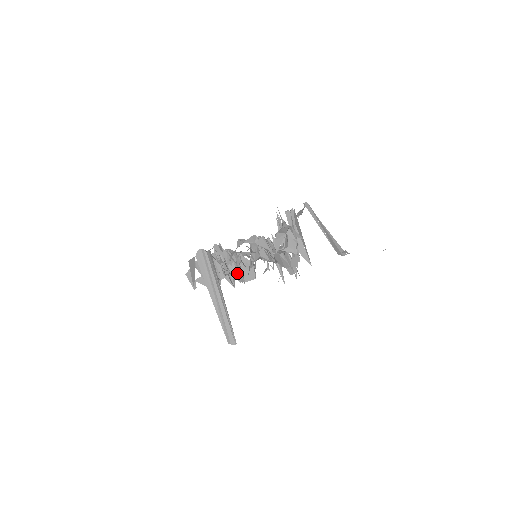
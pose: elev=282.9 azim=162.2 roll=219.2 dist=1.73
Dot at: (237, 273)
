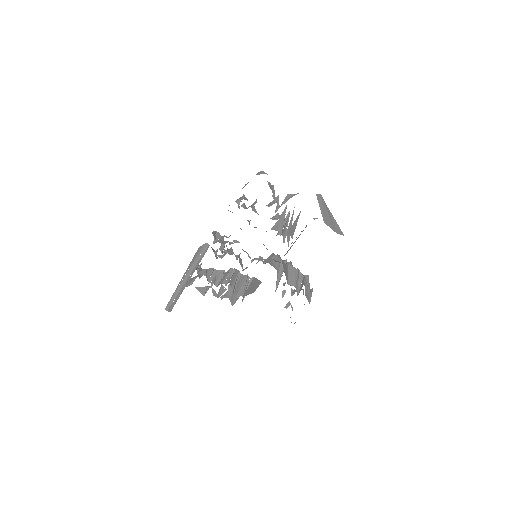
Dot at: (240, 288)
